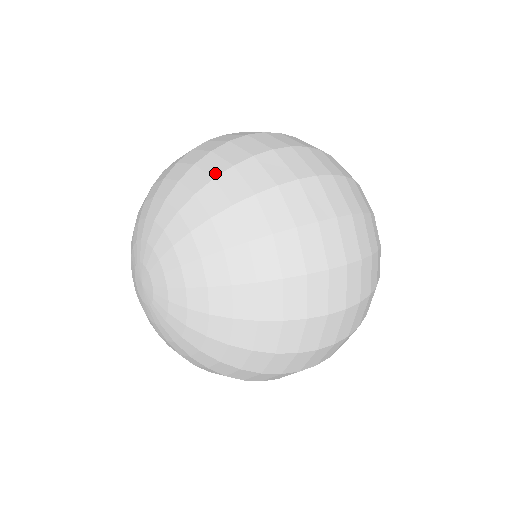
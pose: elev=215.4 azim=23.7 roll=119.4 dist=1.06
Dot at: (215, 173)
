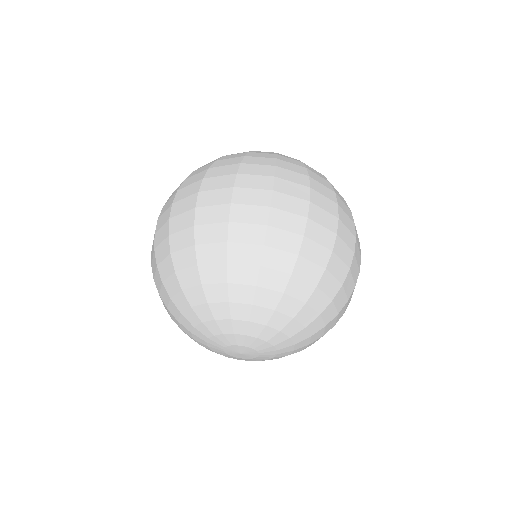
Dot at: (315, 281)
